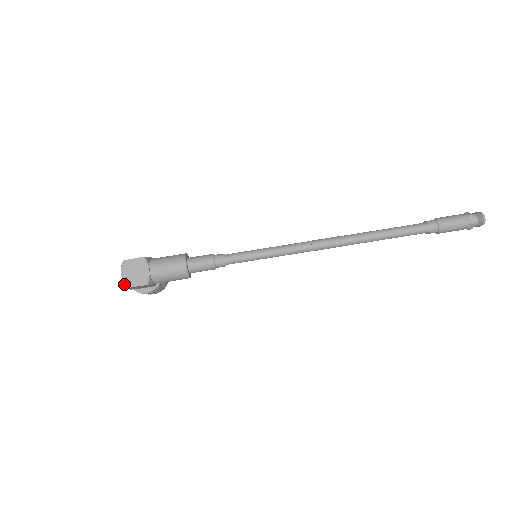
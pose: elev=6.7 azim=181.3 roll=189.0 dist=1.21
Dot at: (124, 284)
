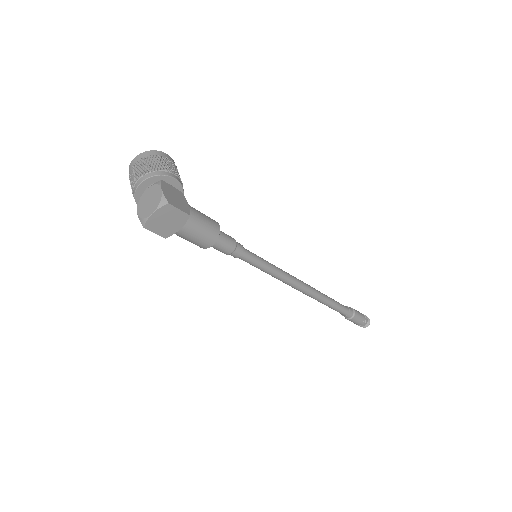
Dot at: (146, 223)
